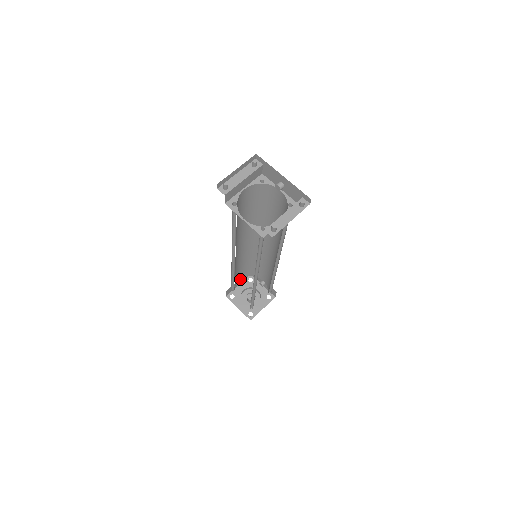
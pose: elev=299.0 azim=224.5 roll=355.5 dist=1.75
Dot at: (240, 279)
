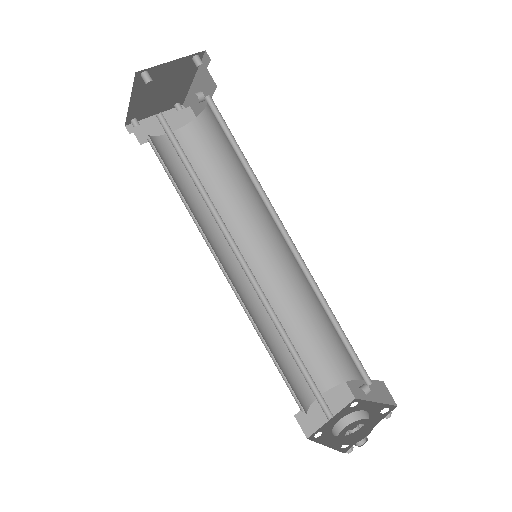
Dot at: (321, 393)
